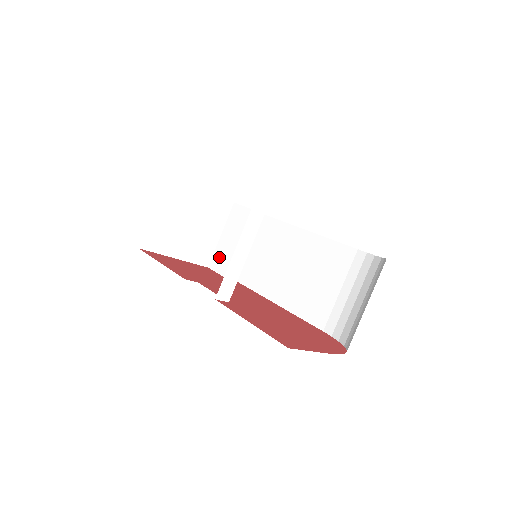
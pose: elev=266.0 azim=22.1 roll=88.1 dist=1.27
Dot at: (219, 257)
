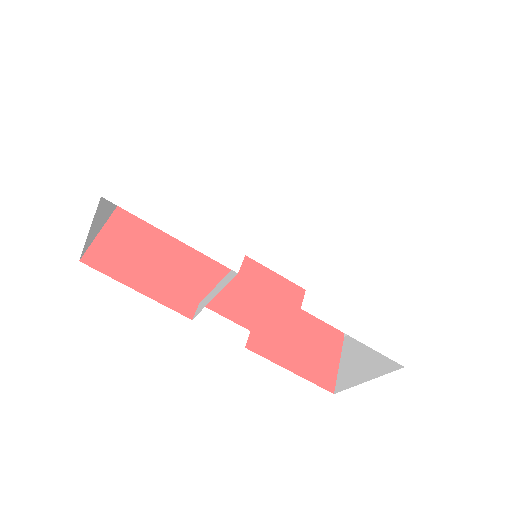
Dot at: occluded
